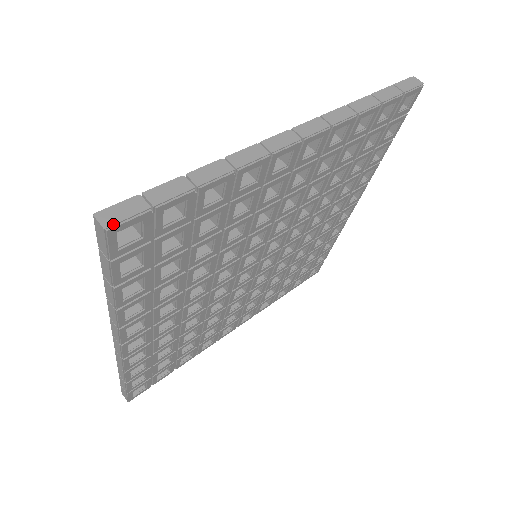
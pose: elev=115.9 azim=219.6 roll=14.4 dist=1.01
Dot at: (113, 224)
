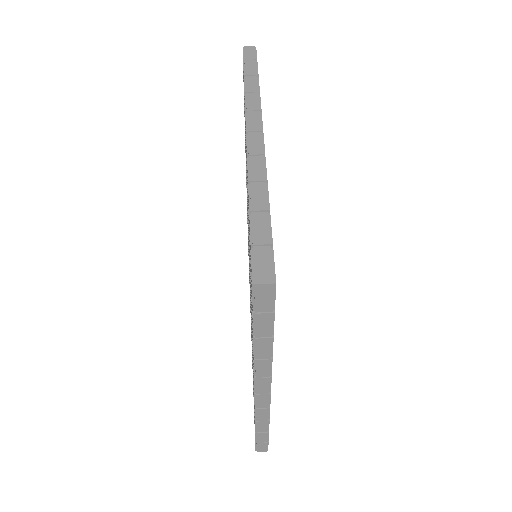
Dot at: (273, 276)
